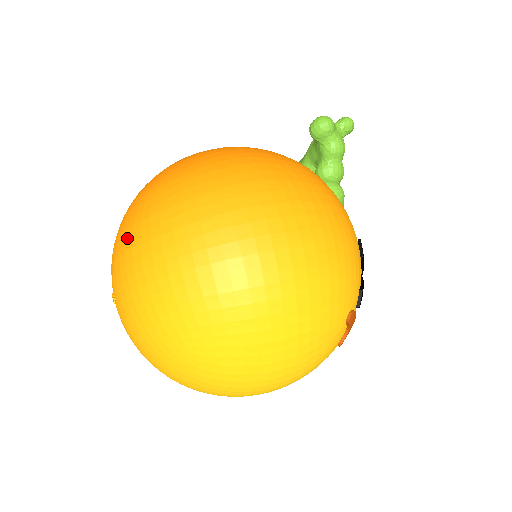
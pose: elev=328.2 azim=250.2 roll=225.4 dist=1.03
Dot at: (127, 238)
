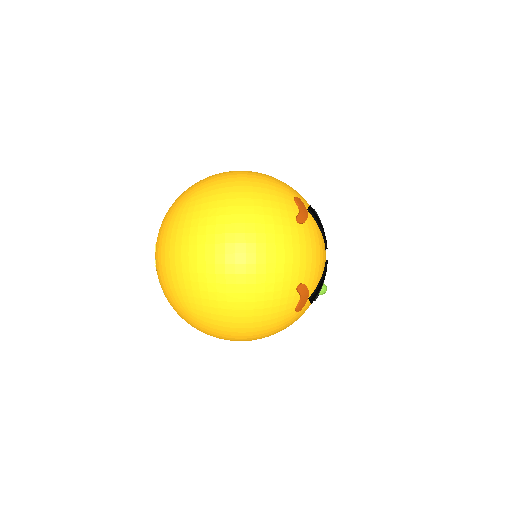
Dot at: occluded
